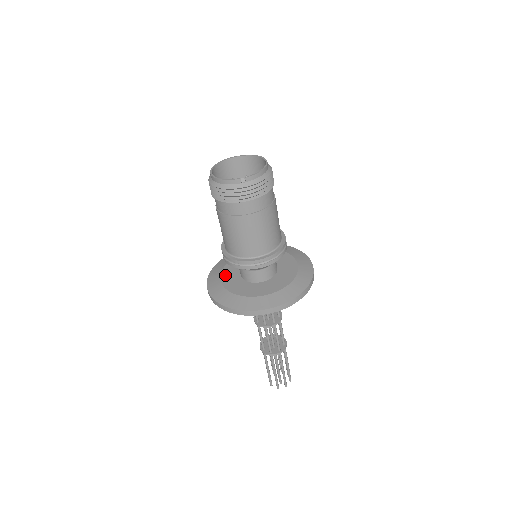
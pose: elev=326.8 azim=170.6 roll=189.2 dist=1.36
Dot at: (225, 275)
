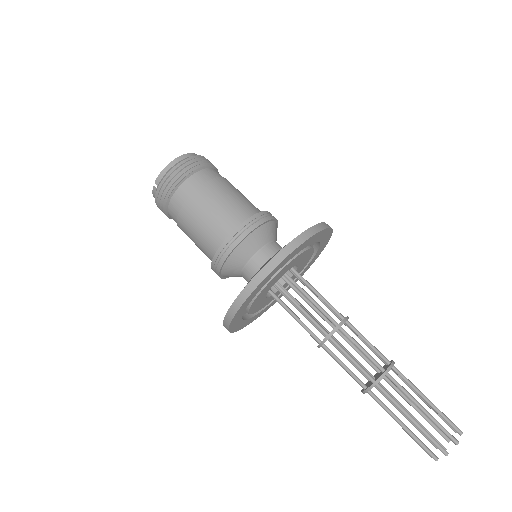
Dot at: occluded
